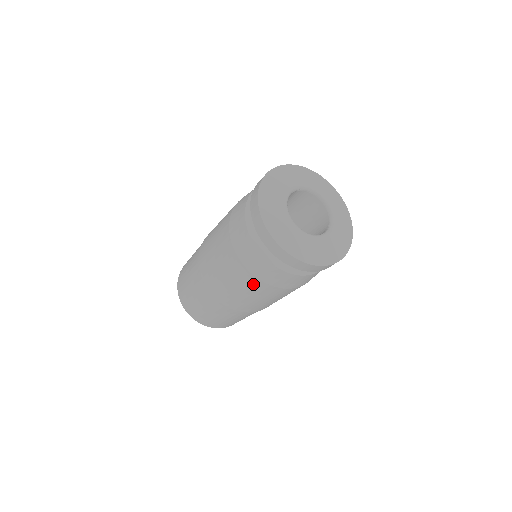
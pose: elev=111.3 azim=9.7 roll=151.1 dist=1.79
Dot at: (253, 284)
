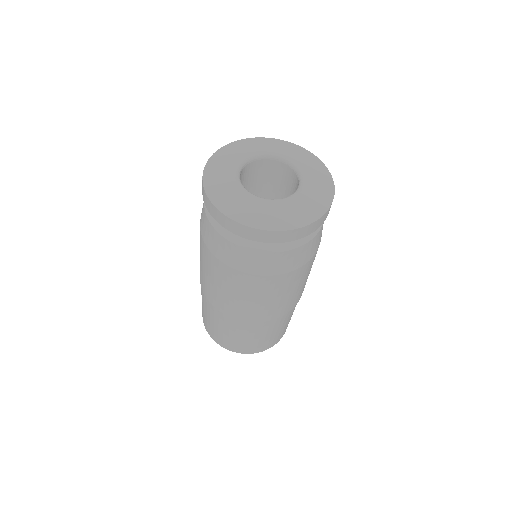
Dot at: (201, 243)
